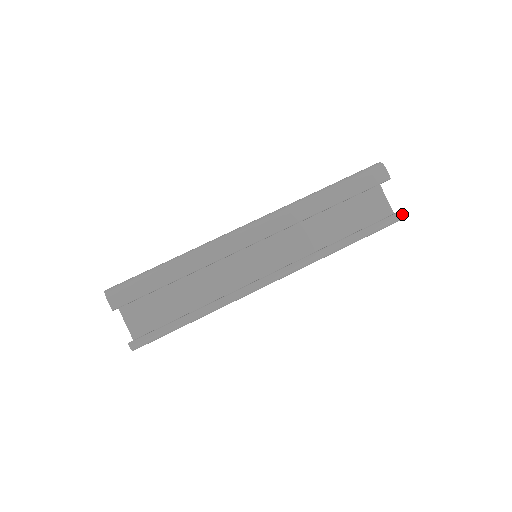
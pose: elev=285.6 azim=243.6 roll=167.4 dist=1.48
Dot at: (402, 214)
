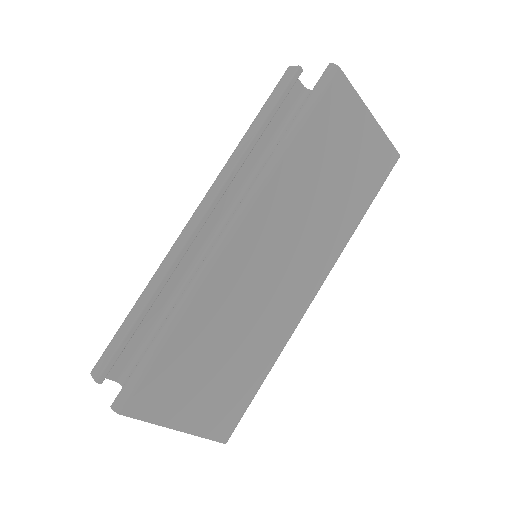
Dot at: (328, 70)
